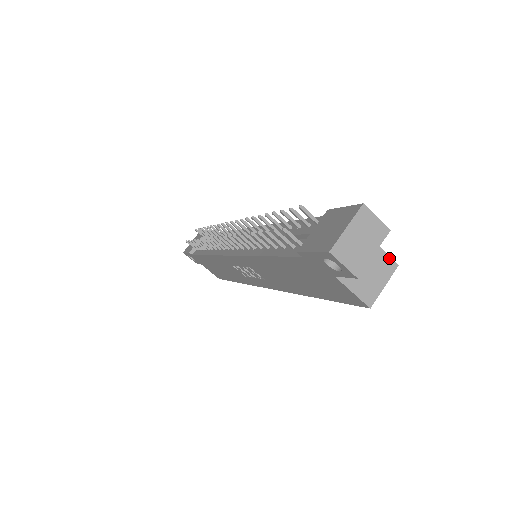
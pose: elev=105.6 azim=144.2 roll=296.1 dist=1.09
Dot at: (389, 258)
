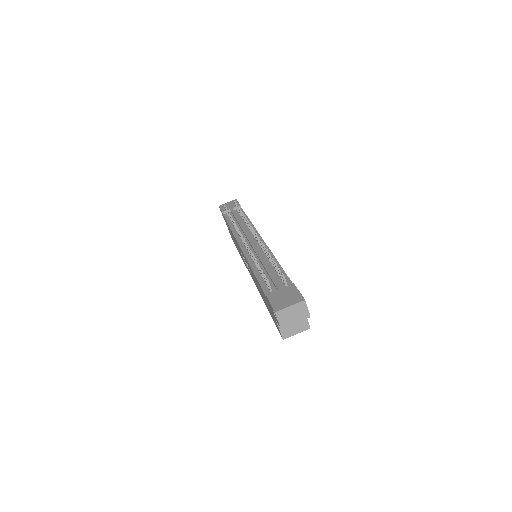
Dot at: (308, 323)
